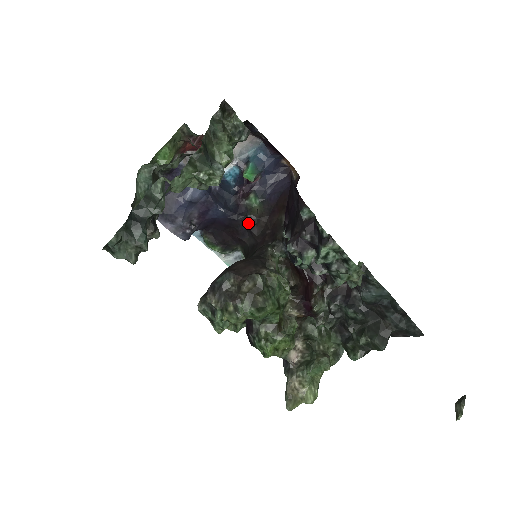
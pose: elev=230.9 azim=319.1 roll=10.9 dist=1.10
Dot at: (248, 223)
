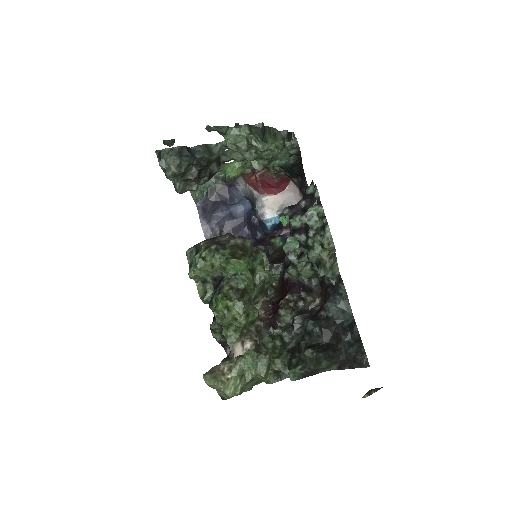
Dot at: occluded
